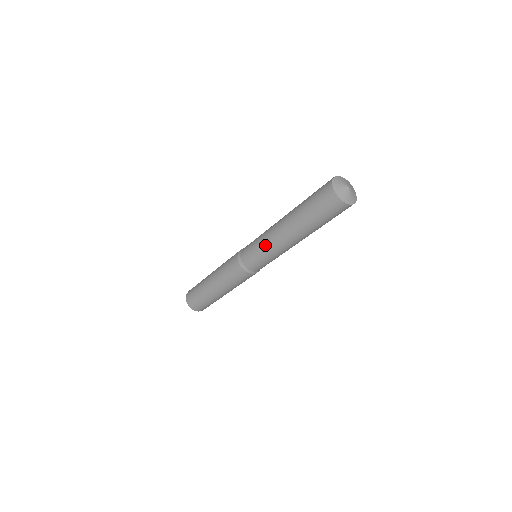
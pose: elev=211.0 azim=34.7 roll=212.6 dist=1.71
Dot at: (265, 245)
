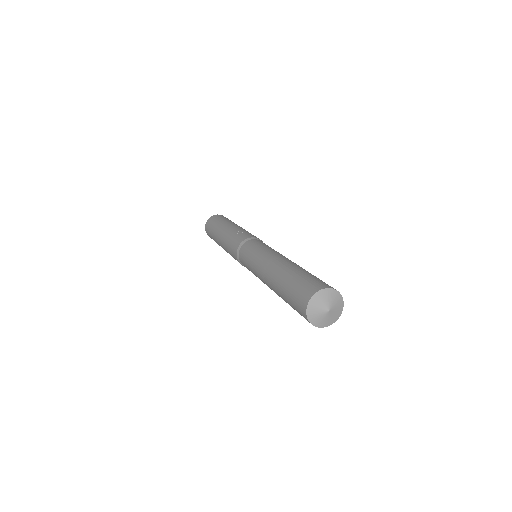
Dot at: (255, 274)
